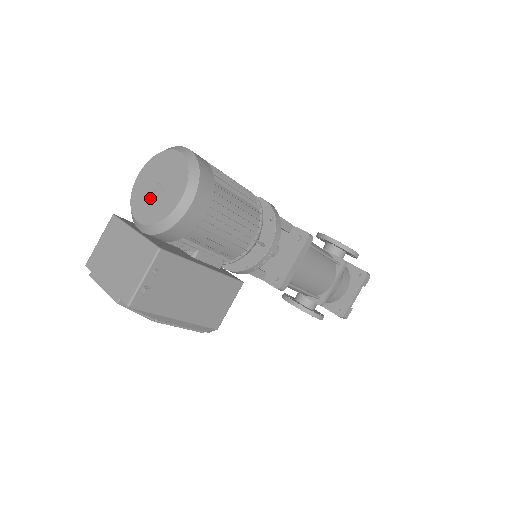
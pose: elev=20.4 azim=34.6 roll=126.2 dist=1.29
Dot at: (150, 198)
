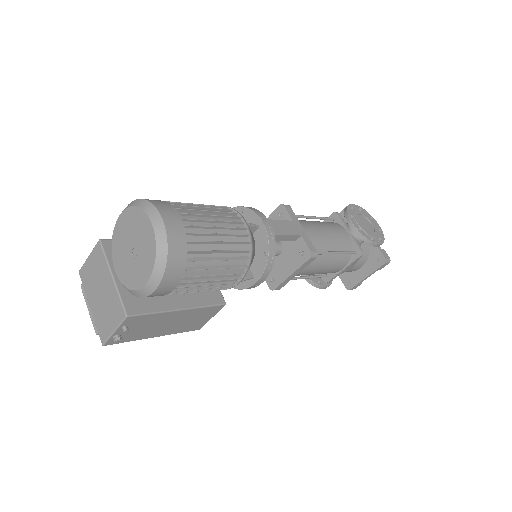
Dot at: (125, 255)
